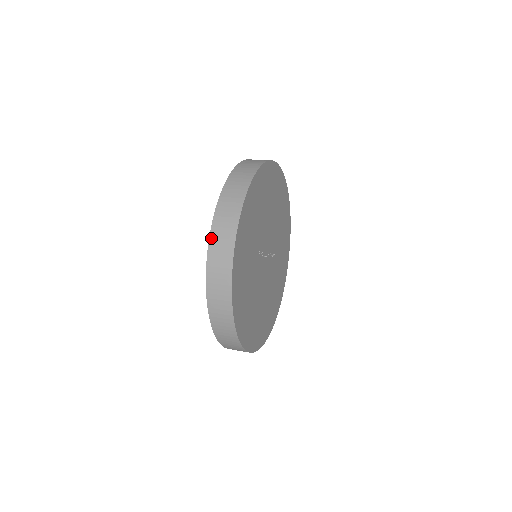
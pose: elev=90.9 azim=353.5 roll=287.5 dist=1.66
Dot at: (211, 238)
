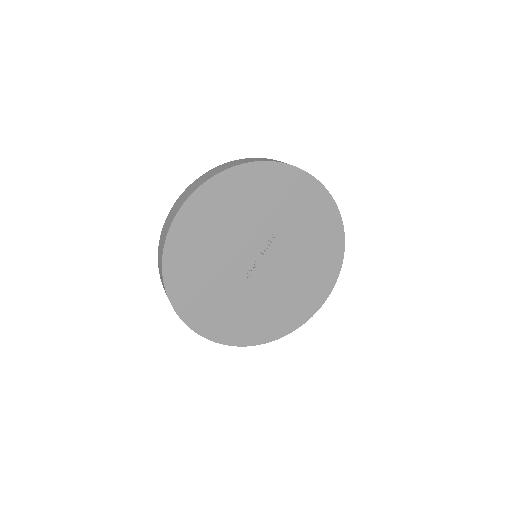
Dot at: occluded
